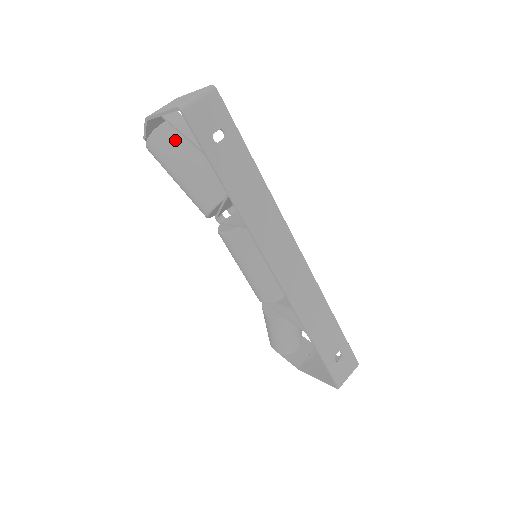
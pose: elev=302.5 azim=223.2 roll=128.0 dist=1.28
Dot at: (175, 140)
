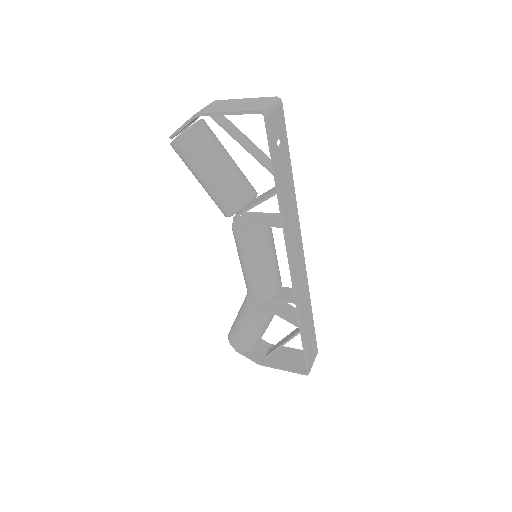
Dot at: (210, 139)
